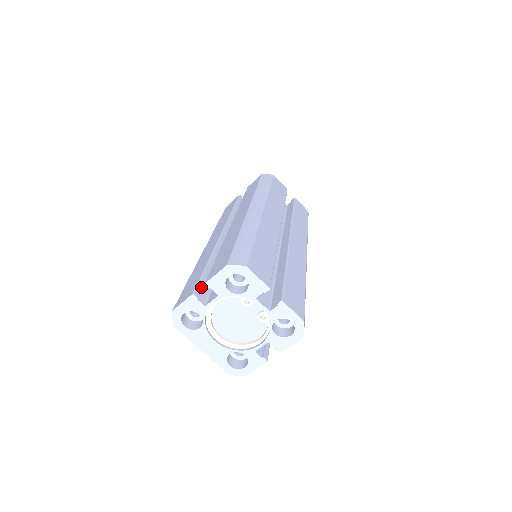
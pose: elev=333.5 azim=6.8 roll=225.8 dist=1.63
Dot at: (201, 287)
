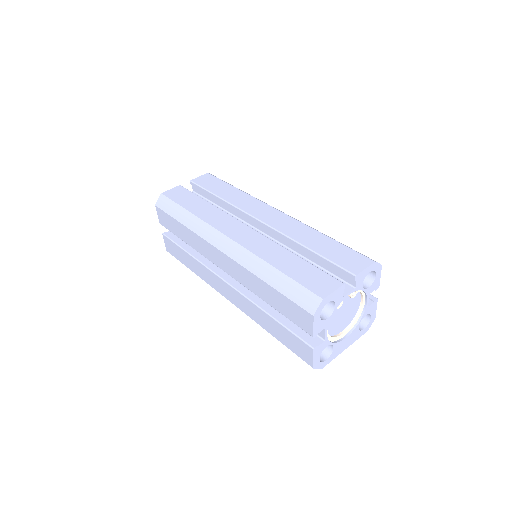
Dot at: (304, 336)
